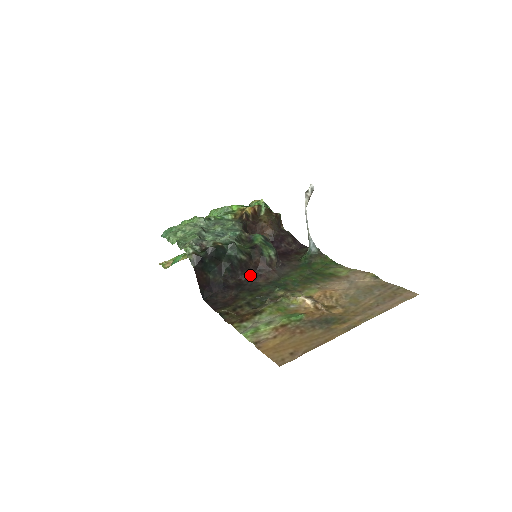
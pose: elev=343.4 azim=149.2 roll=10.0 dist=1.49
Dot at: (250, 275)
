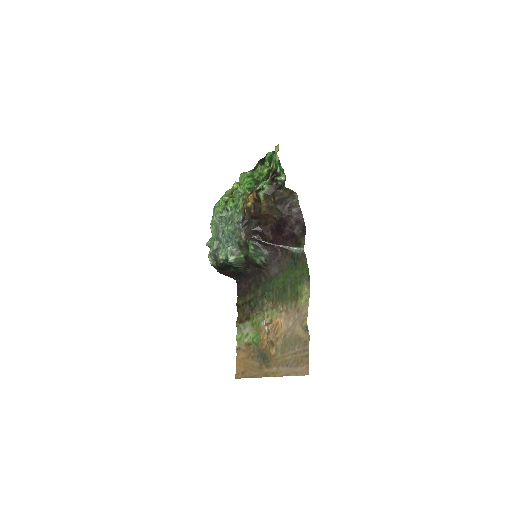
Dot at: (258, 267)
